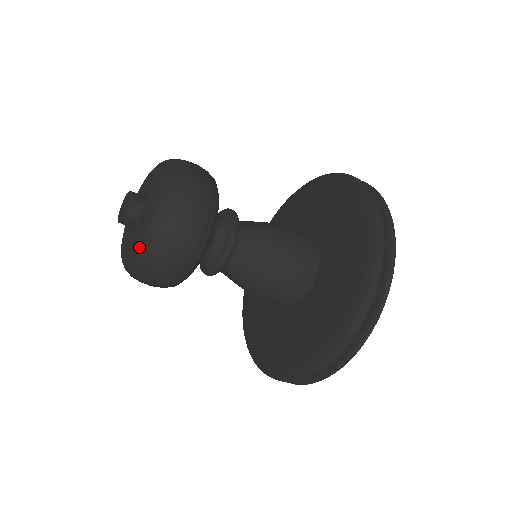
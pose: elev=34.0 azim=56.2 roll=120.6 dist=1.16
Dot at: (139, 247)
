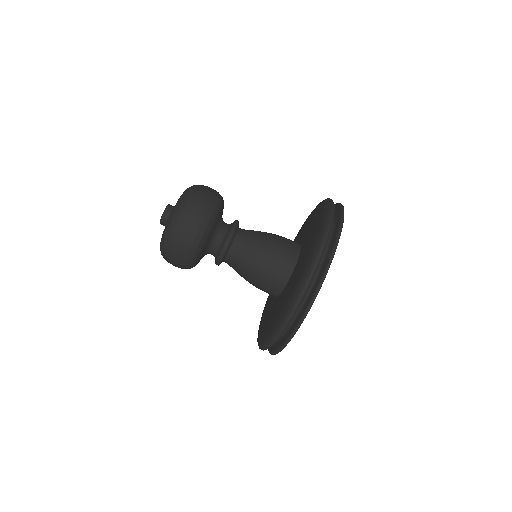
Dot at: (164, 232)
